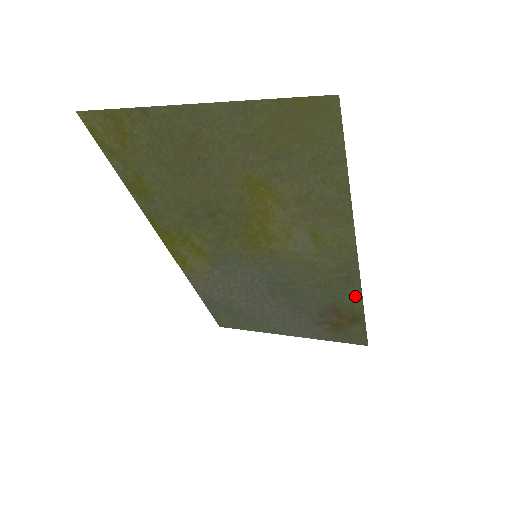
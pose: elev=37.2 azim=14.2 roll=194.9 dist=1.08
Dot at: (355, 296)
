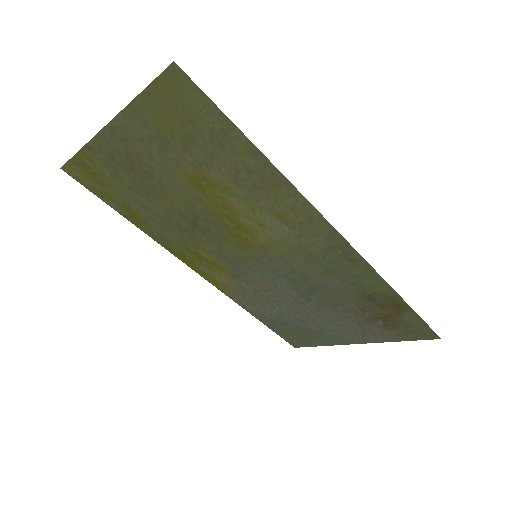
Dot at: (371, 275)
